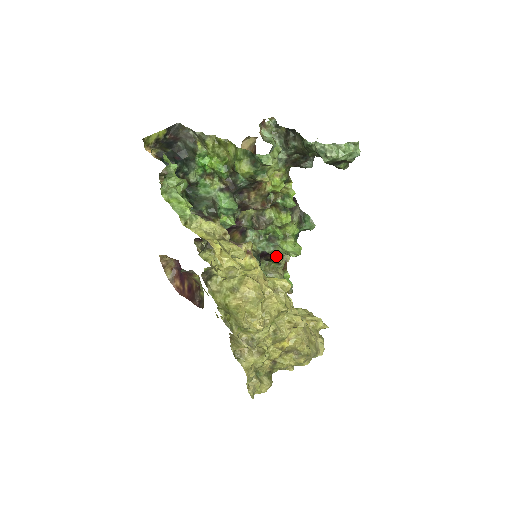
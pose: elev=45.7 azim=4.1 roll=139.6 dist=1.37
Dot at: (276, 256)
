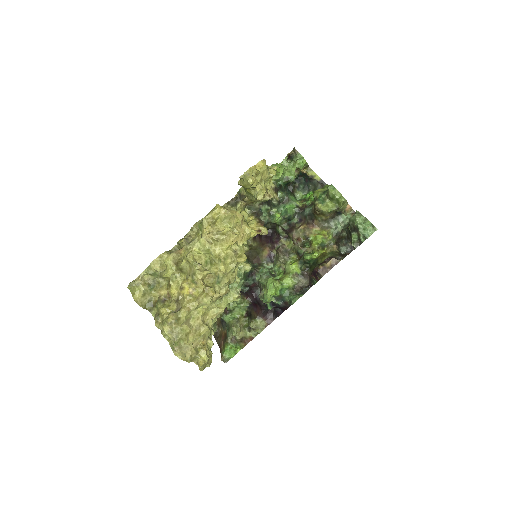
Dot at: (256, 315)
